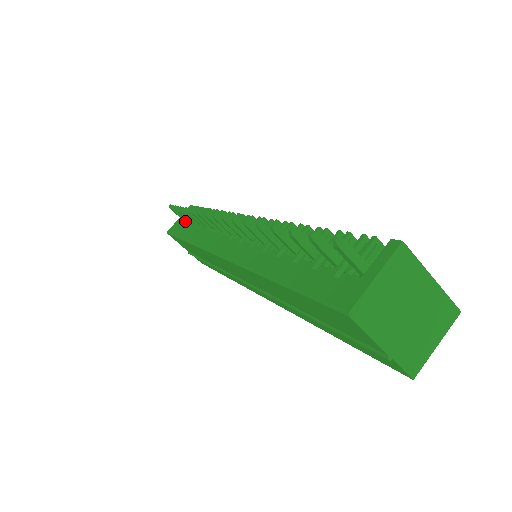
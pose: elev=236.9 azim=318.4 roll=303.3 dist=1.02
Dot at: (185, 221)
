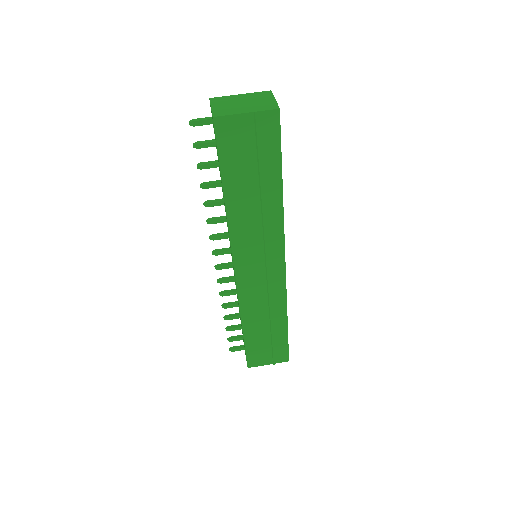
Dot at: occluded
